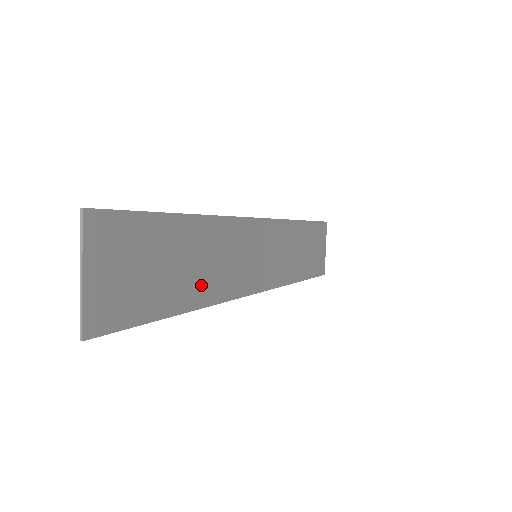
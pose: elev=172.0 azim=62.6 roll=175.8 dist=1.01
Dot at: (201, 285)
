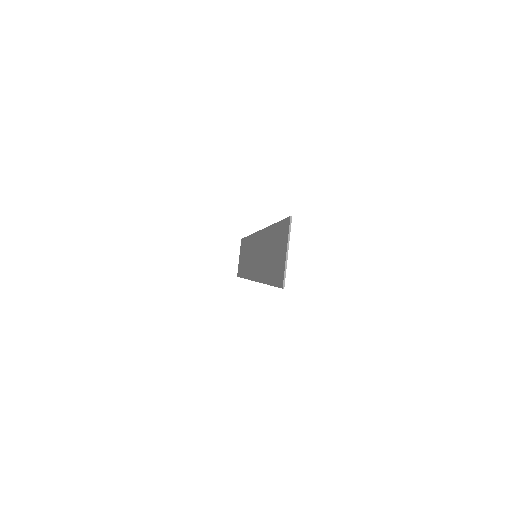
Dot at: occluded
